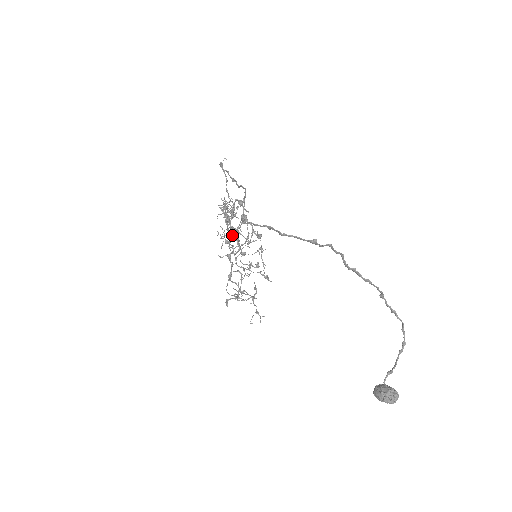
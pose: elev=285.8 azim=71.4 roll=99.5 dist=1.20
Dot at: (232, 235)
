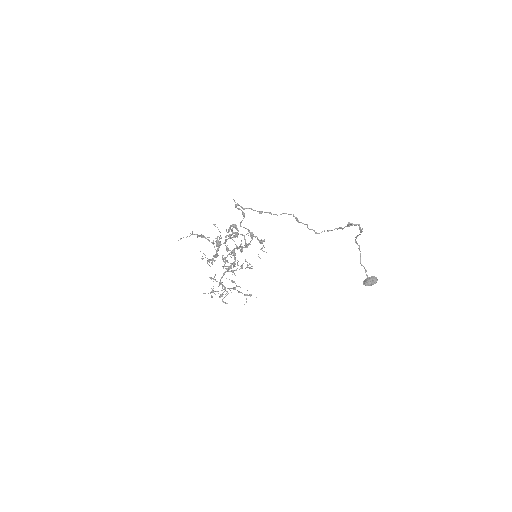
Dot at: (232, 252)
